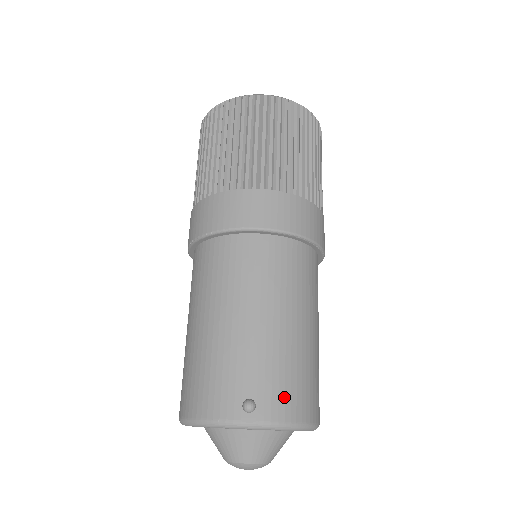
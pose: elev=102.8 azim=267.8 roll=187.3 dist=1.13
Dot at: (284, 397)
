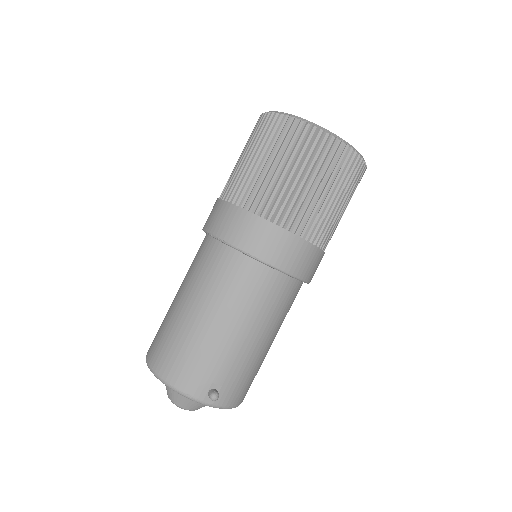
Dot at: (237, 391)
